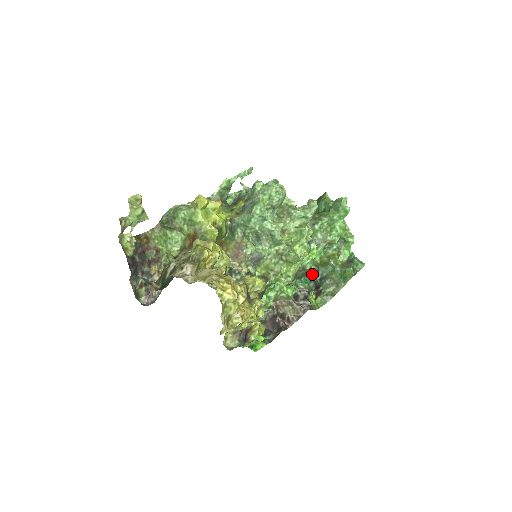
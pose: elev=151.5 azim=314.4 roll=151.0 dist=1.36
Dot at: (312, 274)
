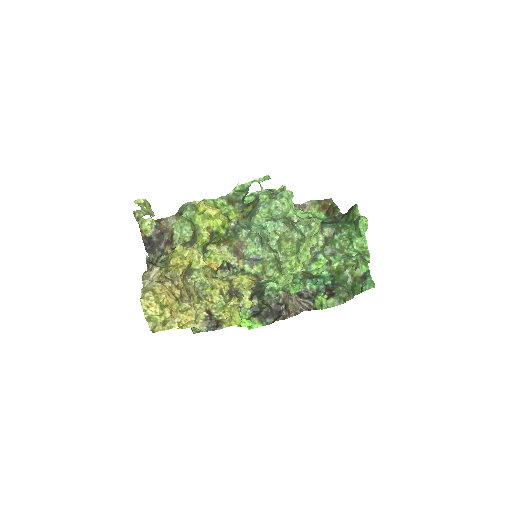
Dot at: (324, 278)
